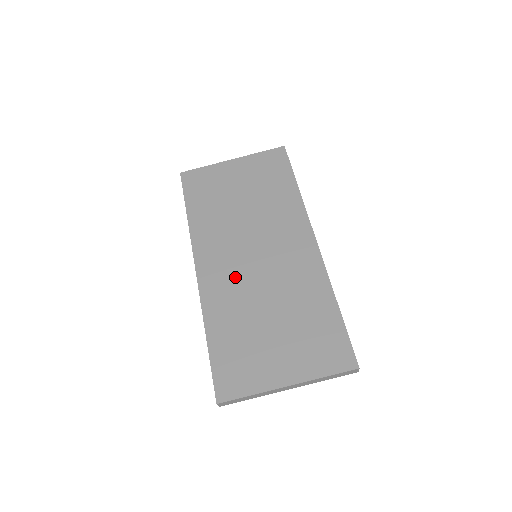
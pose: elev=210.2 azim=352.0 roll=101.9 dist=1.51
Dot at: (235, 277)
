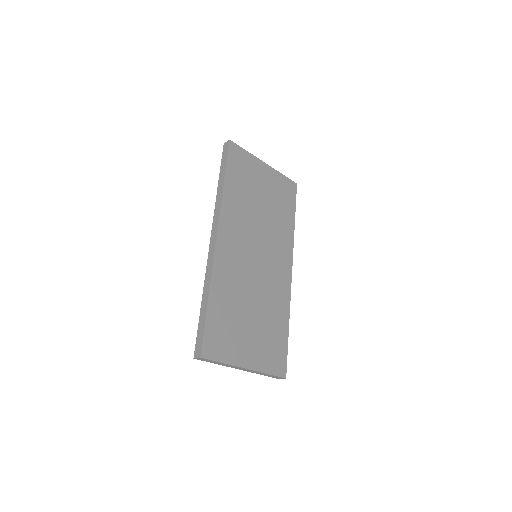
Dot at: (240, 263)
